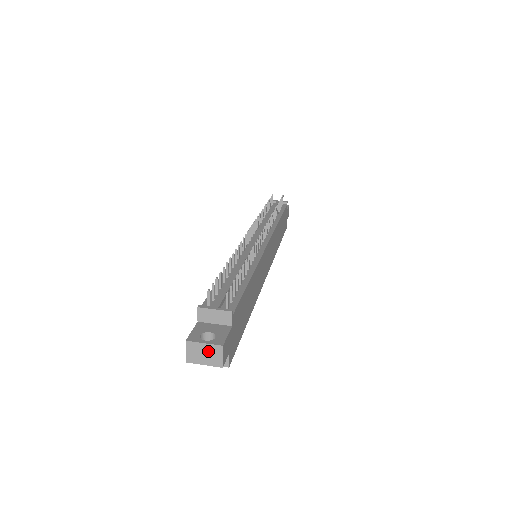
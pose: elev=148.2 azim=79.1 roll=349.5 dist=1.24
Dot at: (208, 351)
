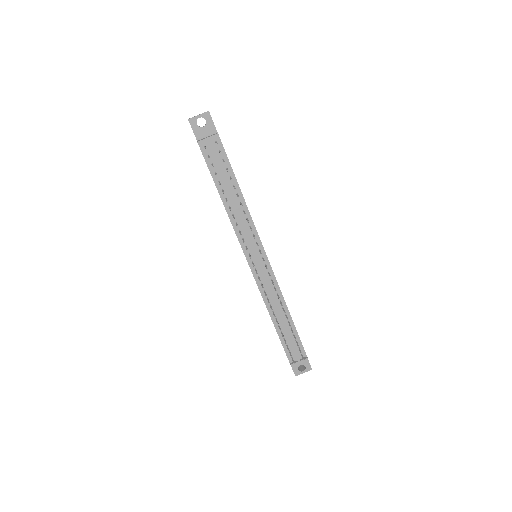
Dot at: (305, 370)
